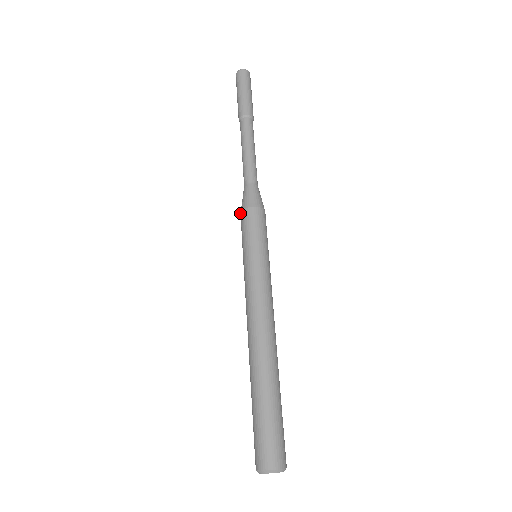
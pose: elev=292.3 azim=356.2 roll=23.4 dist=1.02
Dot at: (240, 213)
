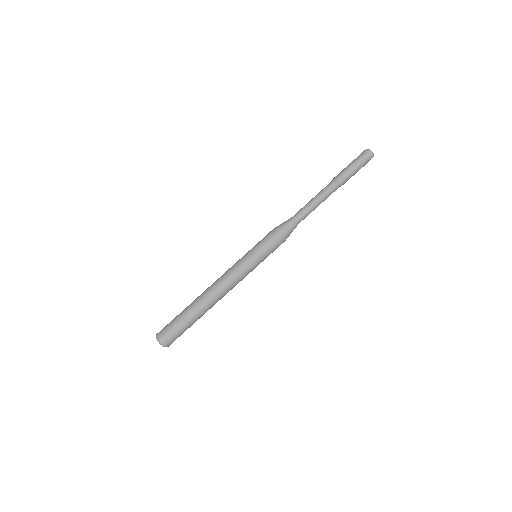
Dot at: occluded
